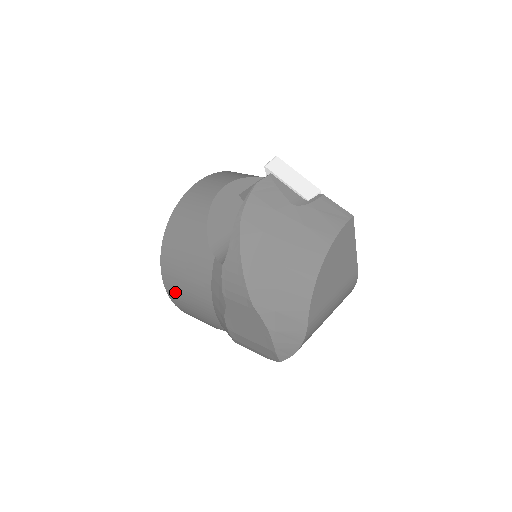
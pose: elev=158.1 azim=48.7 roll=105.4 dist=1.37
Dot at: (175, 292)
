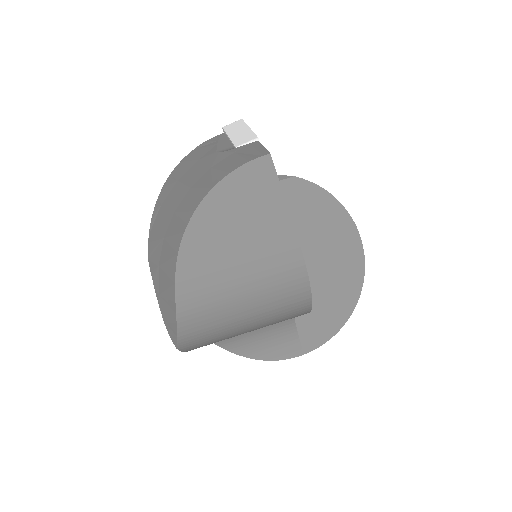
Dot at: occluded
